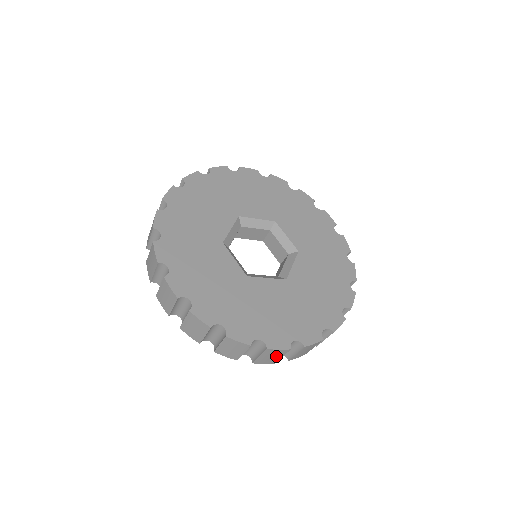
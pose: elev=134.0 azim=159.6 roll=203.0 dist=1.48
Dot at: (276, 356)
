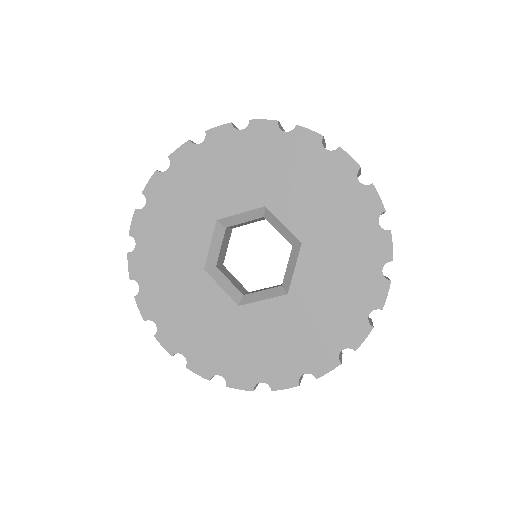
Dot at: occluded
